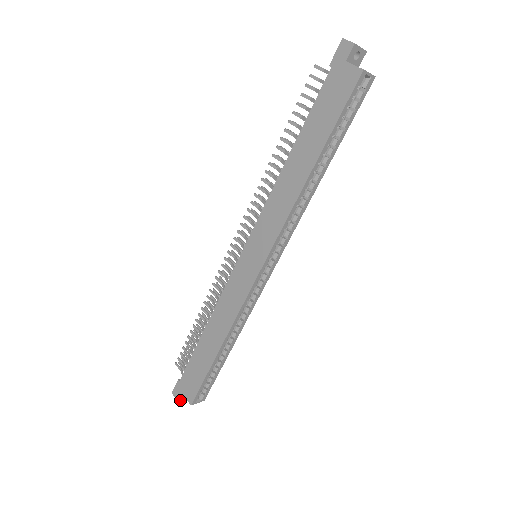
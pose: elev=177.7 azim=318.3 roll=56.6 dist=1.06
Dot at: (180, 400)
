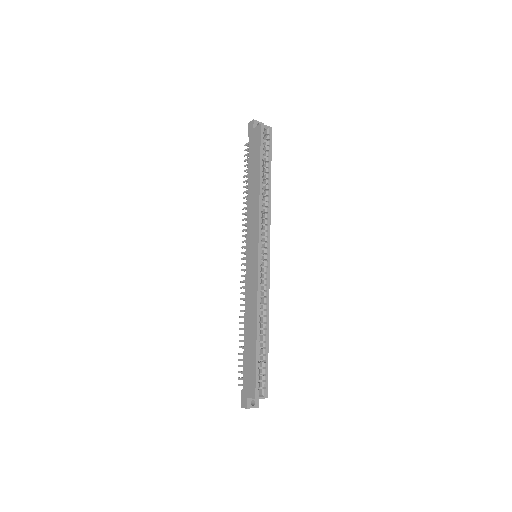
Dot at: (249, 408)
